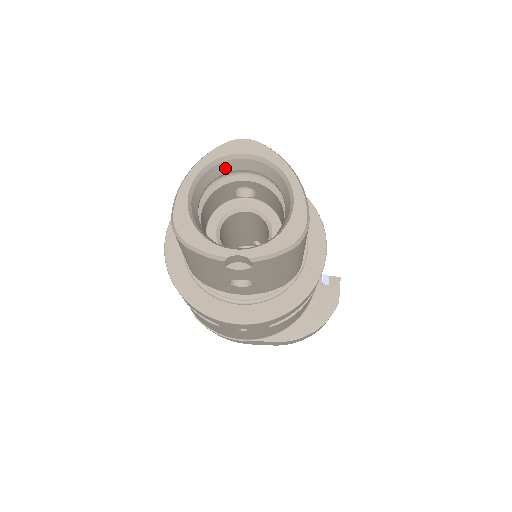
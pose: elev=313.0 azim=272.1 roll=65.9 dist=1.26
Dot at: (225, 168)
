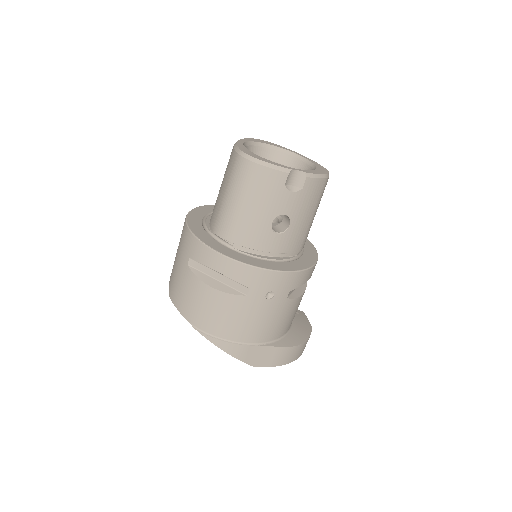
Dot at: (254, 153)
